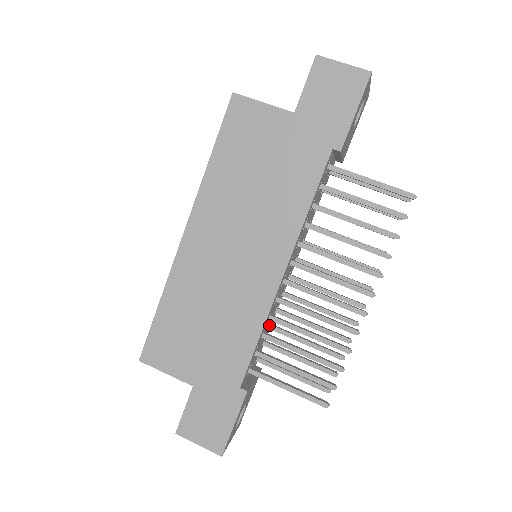
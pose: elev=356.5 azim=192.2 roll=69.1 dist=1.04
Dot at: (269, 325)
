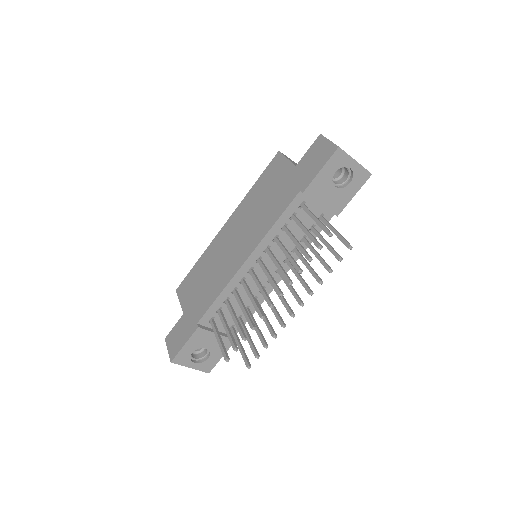
Dot at: (245, 306)
